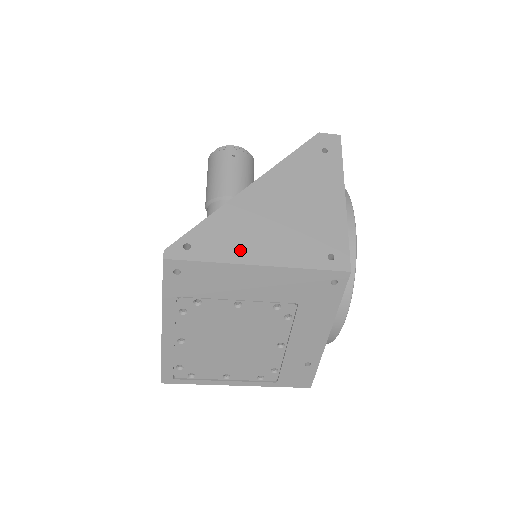
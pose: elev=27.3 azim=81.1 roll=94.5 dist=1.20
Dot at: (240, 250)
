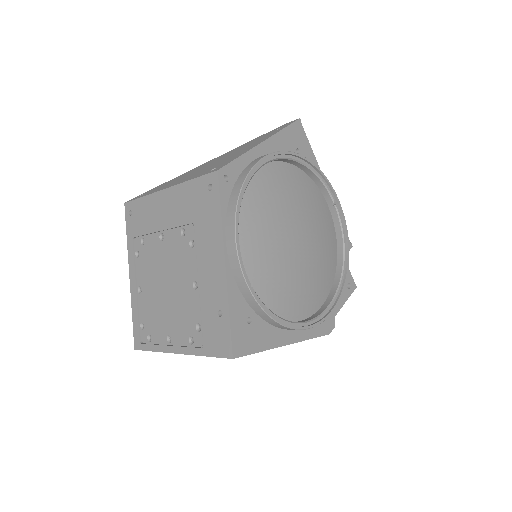
Dot at: (164, 187)
